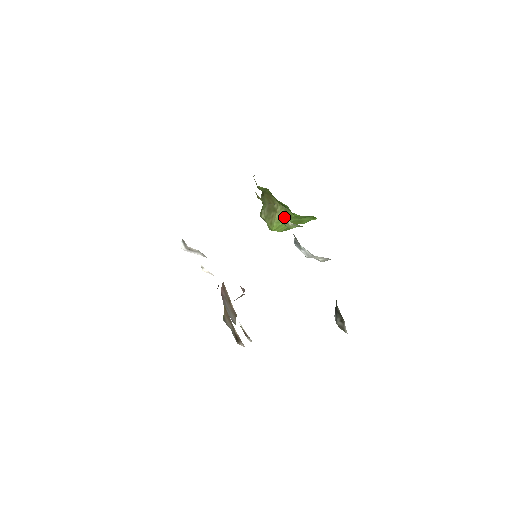
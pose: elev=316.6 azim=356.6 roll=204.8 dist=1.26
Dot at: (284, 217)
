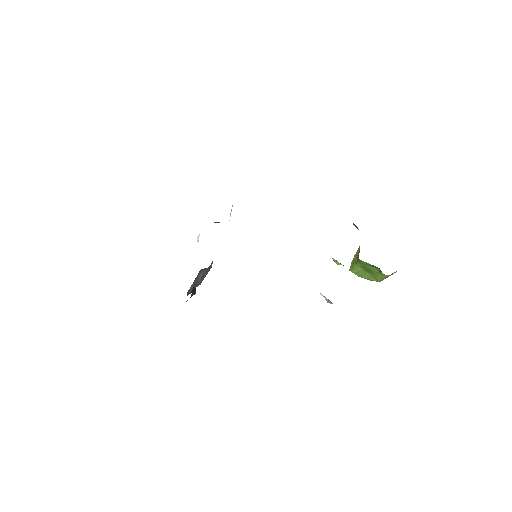
Dot at: (357, 259)
